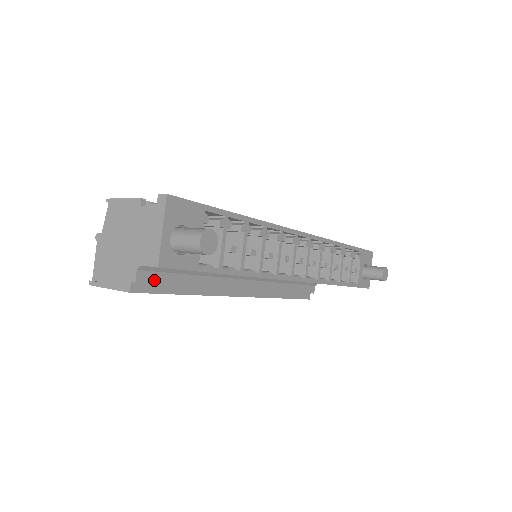
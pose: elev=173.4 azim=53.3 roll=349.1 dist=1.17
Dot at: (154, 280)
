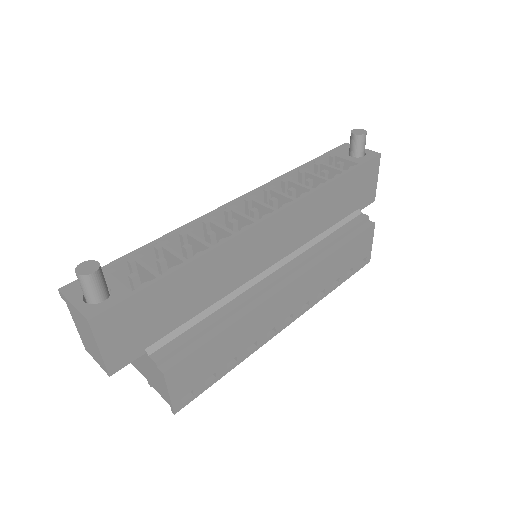
Dot at: (173, 348)
